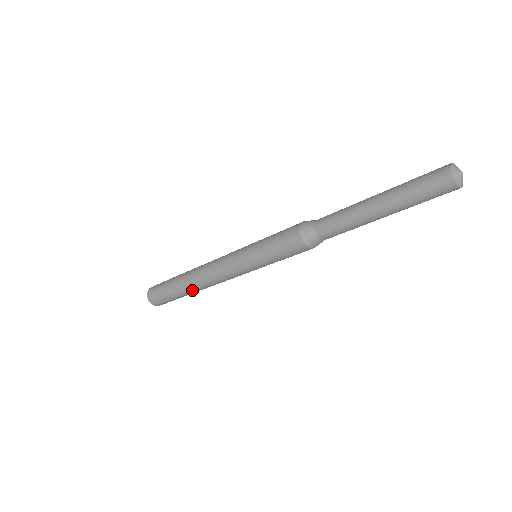
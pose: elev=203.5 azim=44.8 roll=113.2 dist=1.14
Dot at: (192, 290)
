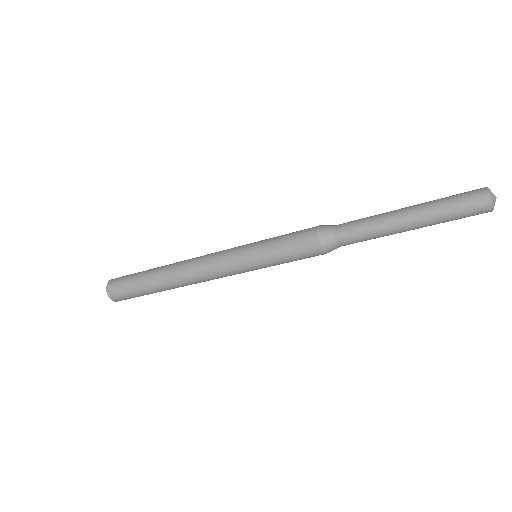
Dot at: (165, 280)
